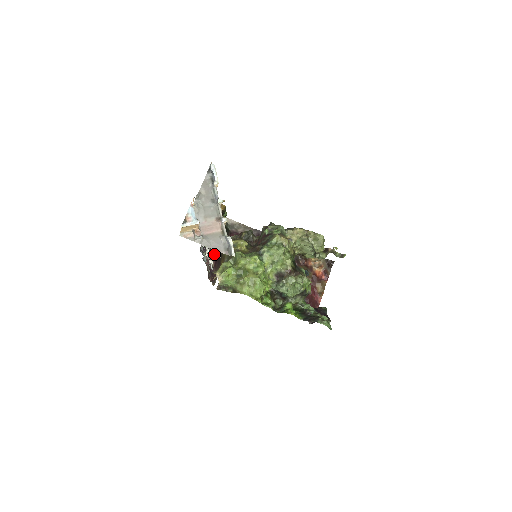
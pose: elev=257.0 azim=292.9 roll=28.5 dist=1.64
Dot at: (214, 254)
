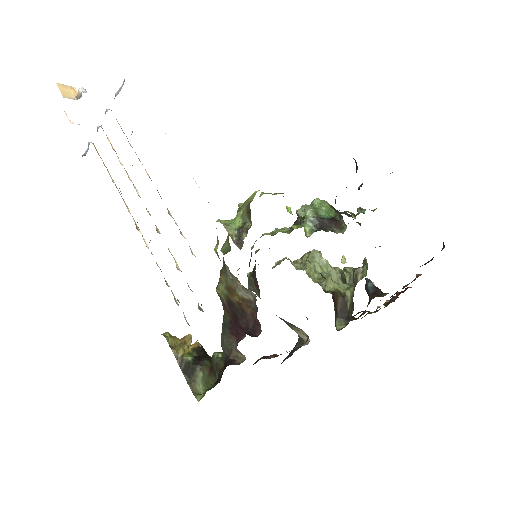
Dot at: (234, 343)
